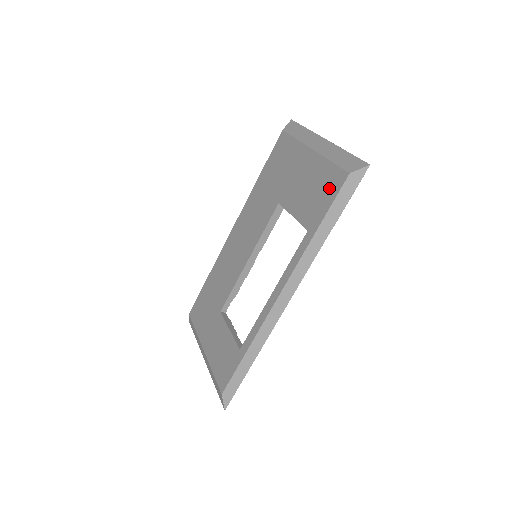
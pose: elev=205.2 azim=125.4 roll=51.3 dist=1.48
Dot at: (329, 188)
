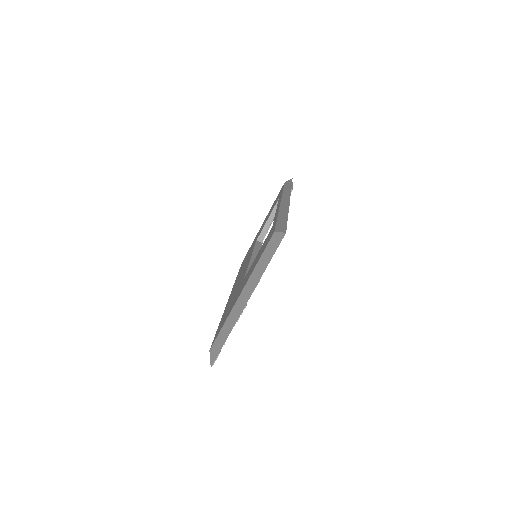
Dot at: occluded
